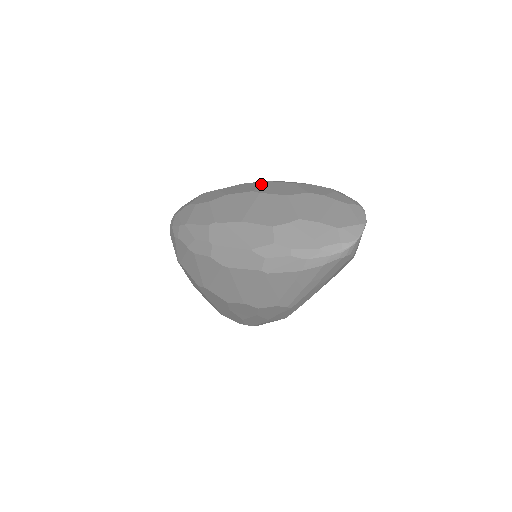
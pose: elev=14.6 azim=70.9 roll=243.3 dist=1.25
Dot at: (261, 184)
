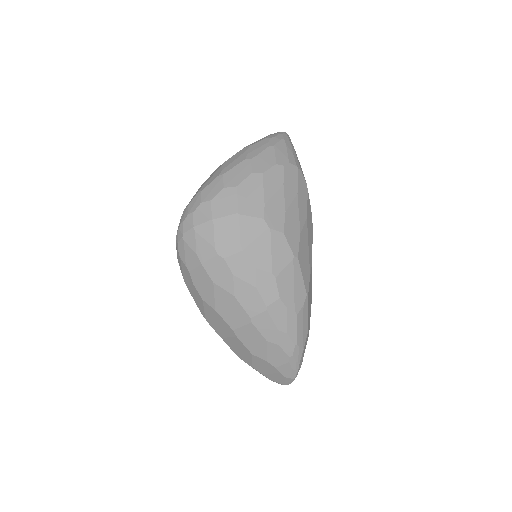
Dot at: (244, 323)
